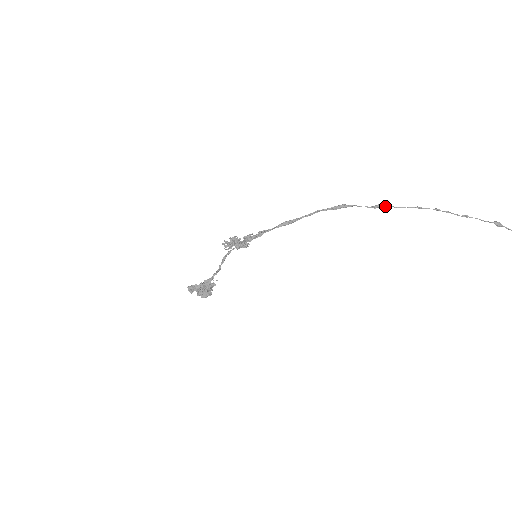
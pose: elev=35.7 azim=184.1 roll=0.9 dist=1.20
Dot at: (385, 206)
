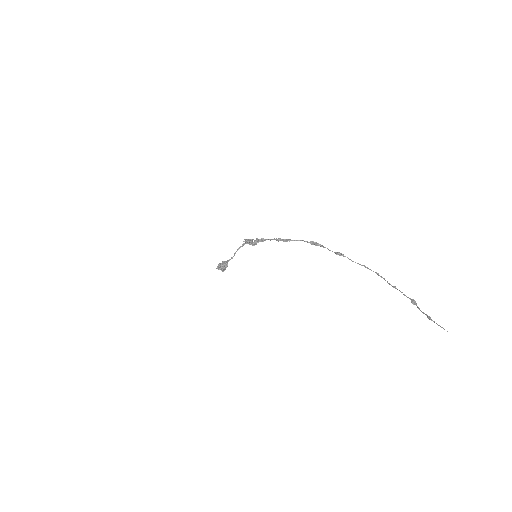
Dot at: (344, 256)
